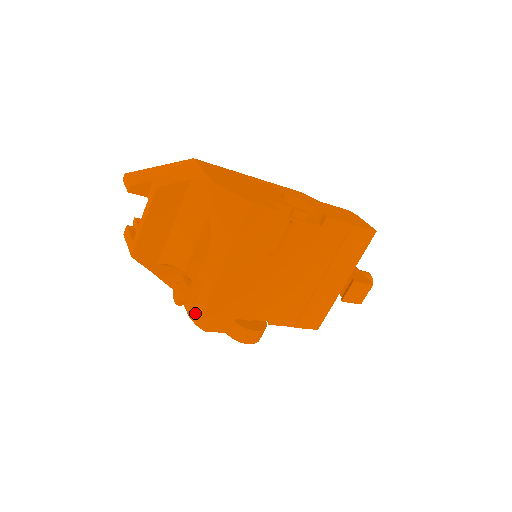
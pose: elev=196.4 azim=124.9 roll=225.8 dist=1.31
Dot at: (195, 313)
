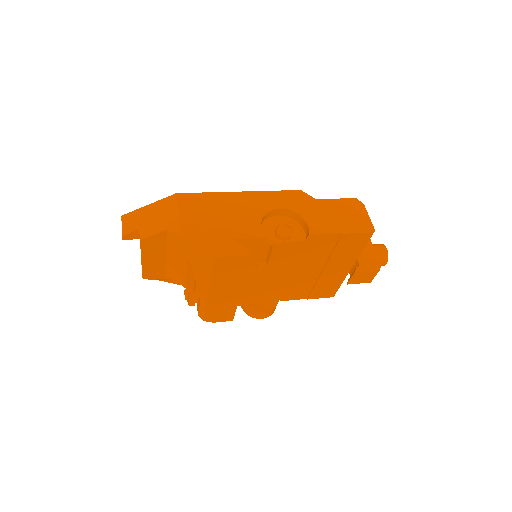
Dot at: (201, 314)
